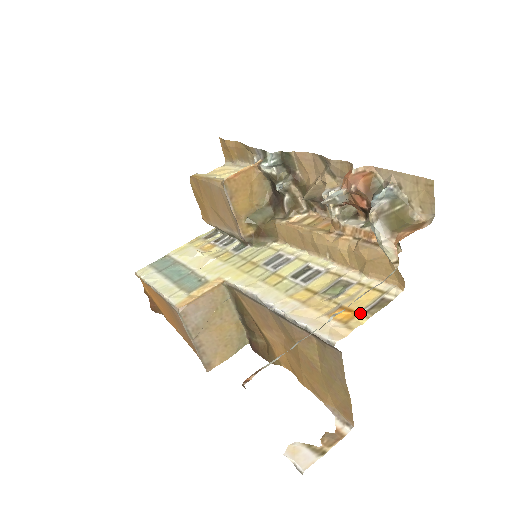
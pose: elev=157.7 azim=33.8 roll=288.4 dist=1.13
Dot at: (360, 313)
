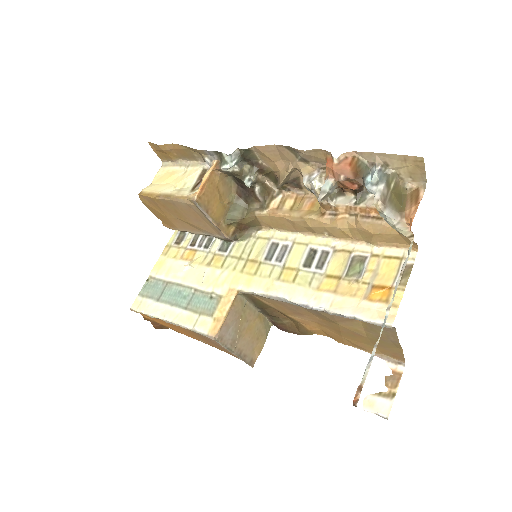
Dot at: (394, 287)
